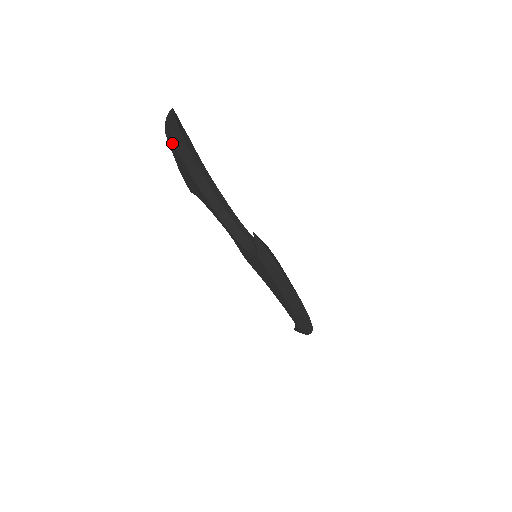
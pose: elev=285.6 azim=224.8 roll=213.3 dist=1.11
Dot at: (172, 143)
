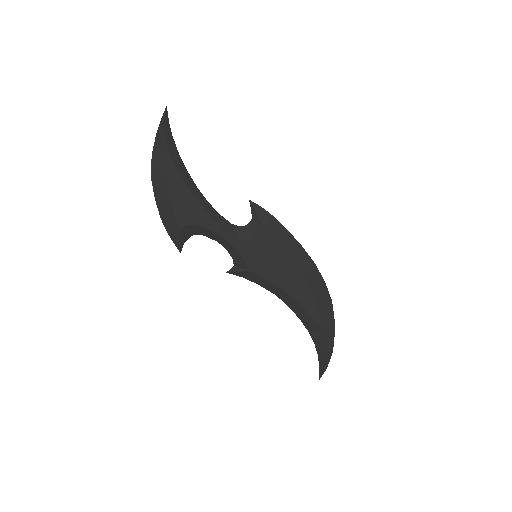
Dot at: (166, 155)
